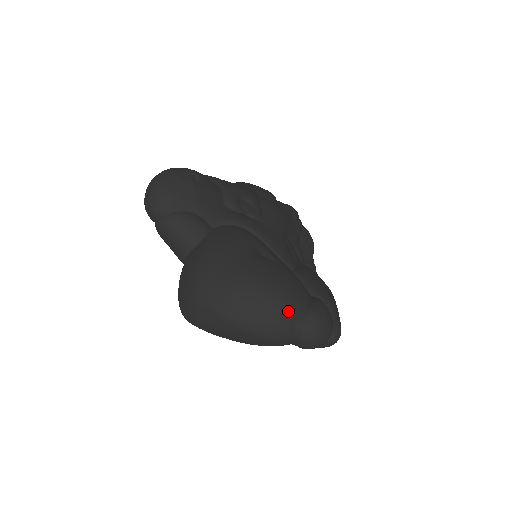
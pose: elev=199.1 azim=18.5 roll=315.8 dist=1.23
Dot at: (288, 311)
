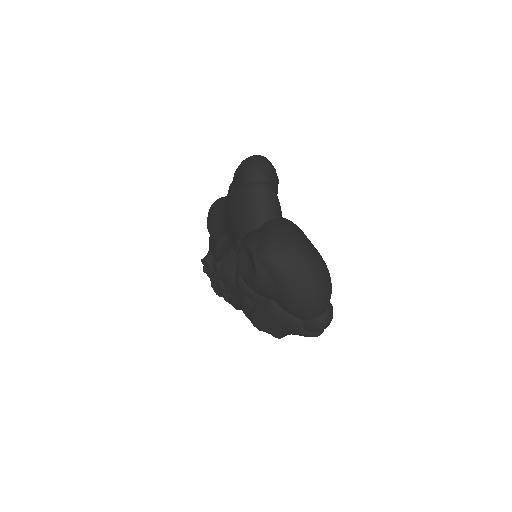
Dot at: occluded
